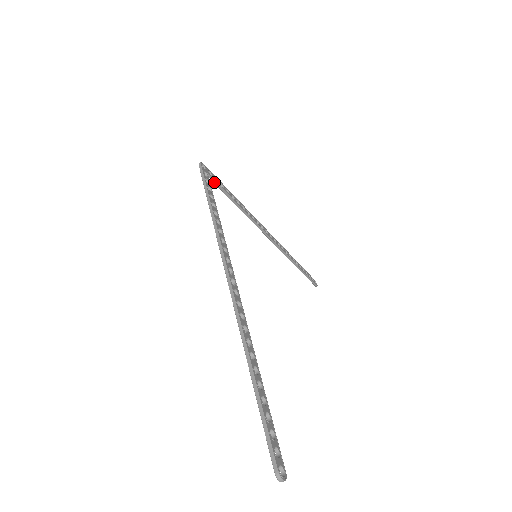
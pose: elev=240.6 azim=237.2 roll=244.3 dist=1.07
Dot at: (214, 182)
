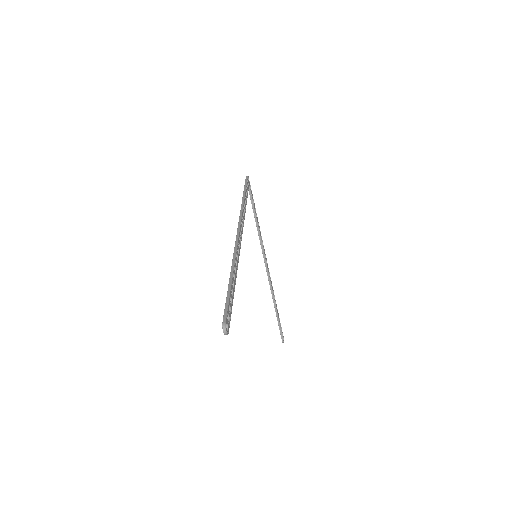
Dot at: (250, 195)
